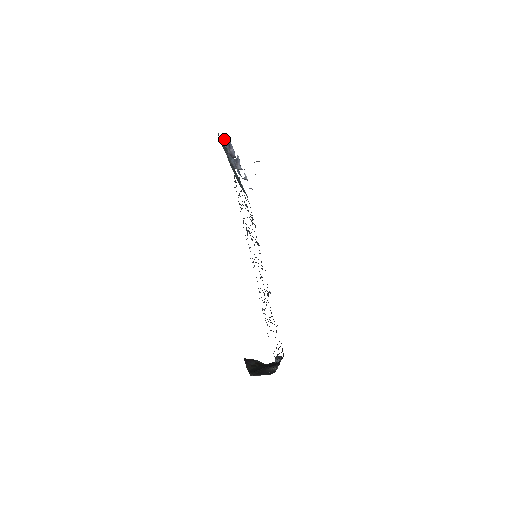
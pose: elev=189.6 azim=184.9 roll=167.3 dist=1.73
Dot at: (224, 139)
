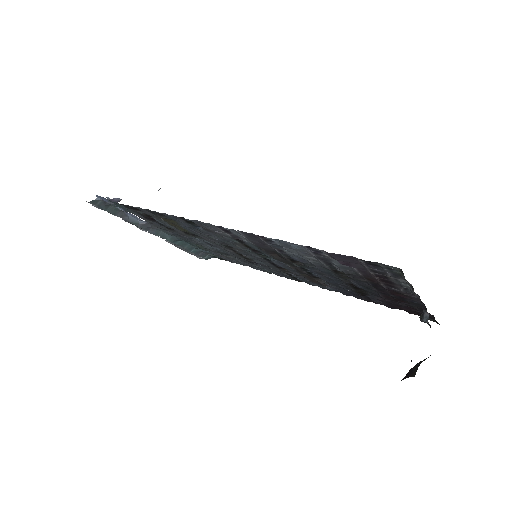
Dot at: occluded
